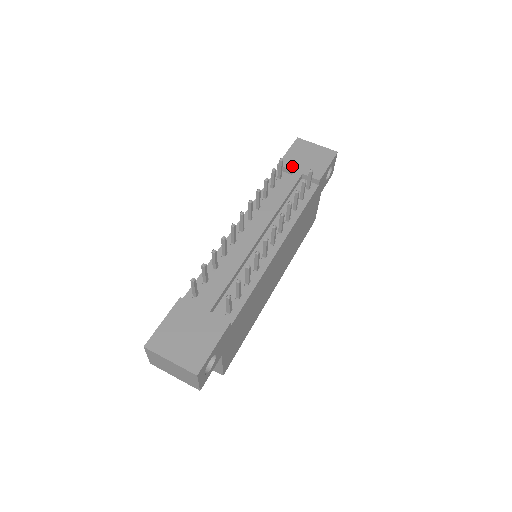
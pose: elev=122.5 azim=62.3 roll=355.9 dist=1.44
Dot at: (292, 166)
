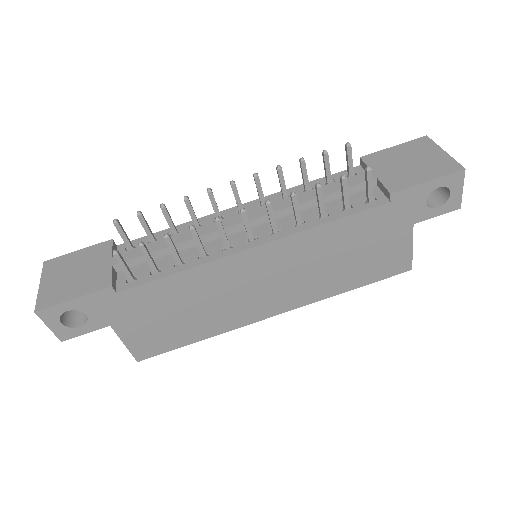
Dot at: (375, 165)
